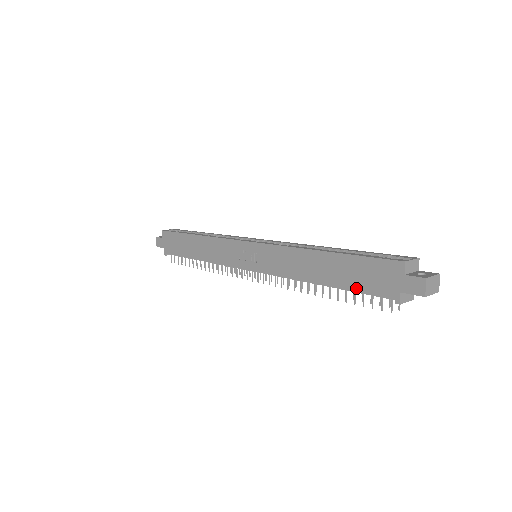
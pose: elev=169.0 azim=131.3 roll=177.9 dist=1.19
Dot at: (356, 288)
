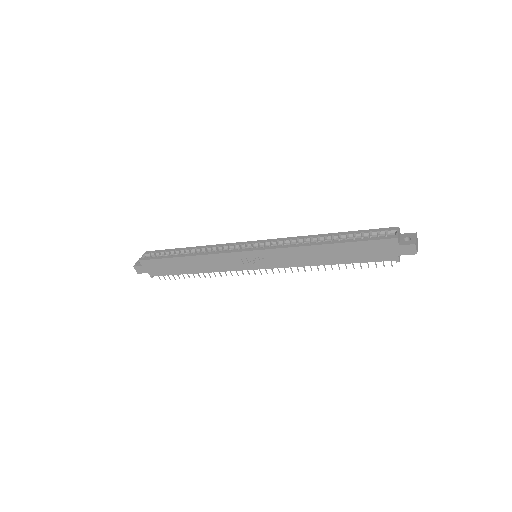
Dot at: (362, 260)
